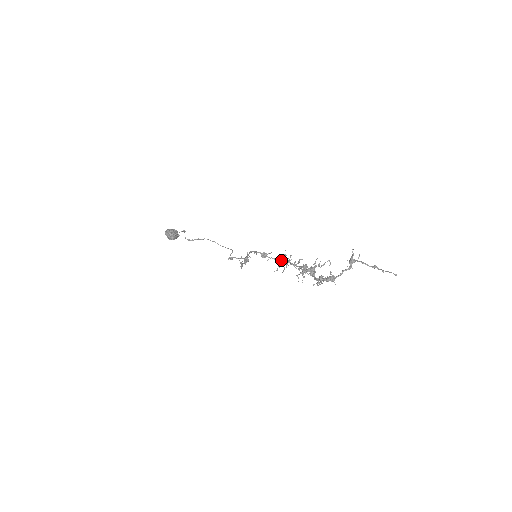
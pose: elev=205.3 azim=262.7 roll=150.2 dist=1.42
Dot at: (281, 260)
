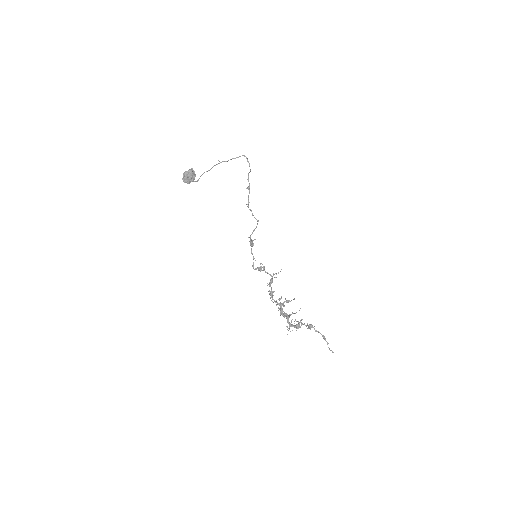
Dot at: (270, 284)
